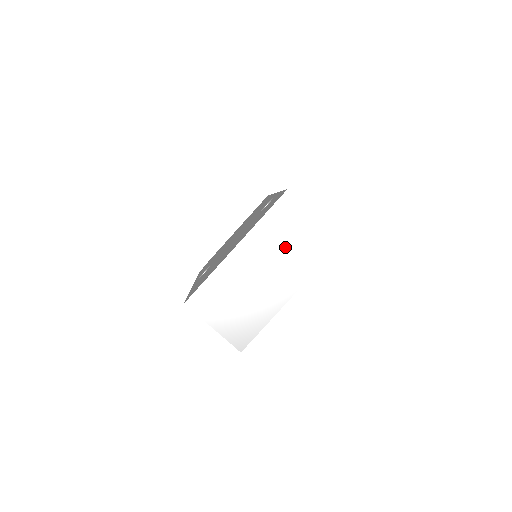
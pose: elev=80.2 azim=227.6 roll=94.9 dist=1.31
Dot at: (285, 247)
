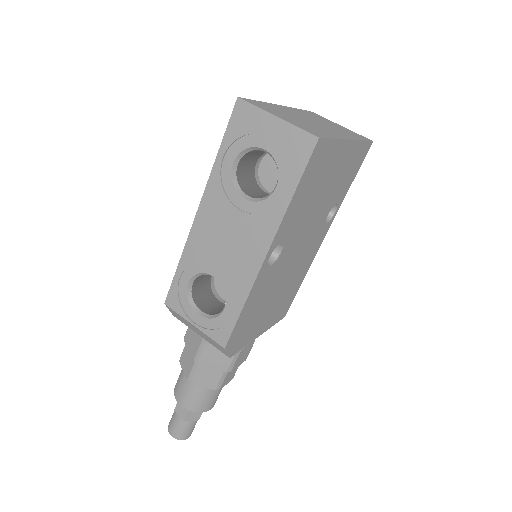
Dot at: (326, 123)
